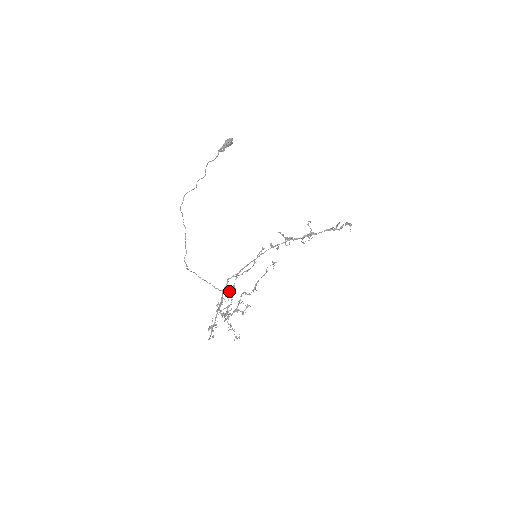
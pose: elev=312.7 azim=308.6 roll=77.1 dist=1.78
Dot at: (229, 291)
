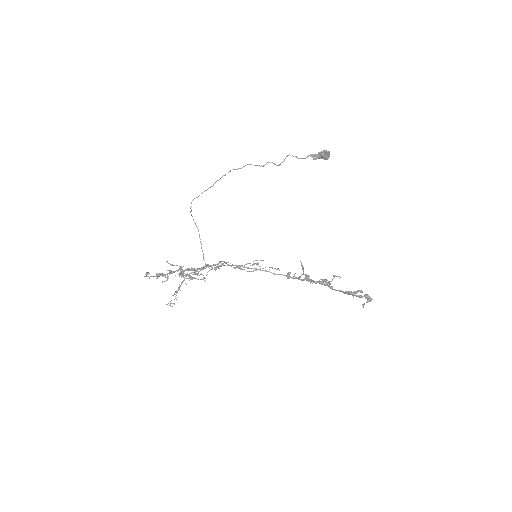
Dot at: occluded
